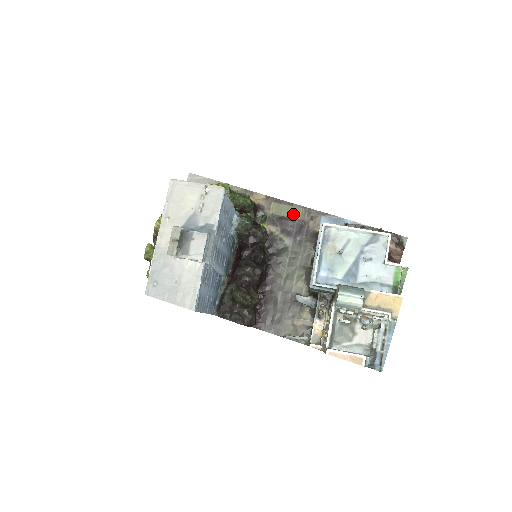
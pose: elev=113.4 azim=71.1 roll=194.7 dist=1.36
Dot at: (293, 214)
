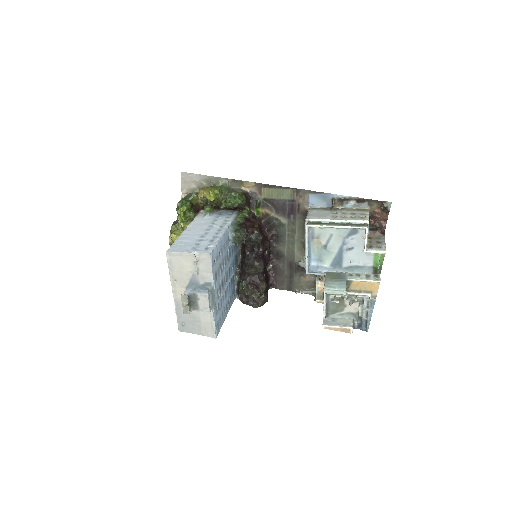
Dot at: (283, 196)
